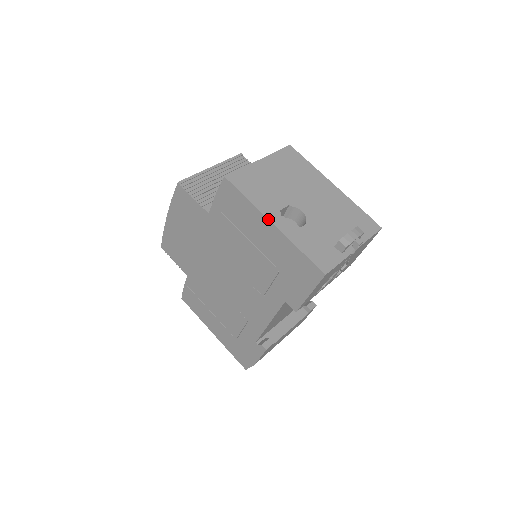
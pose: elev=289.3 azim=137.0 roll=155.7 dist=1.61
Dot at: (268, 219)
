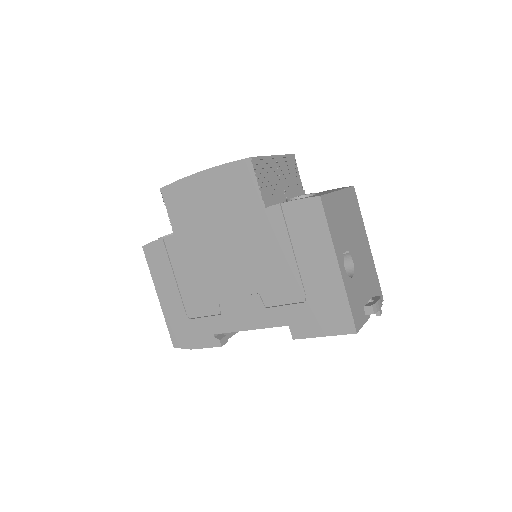
Dot at: (337, 259)
